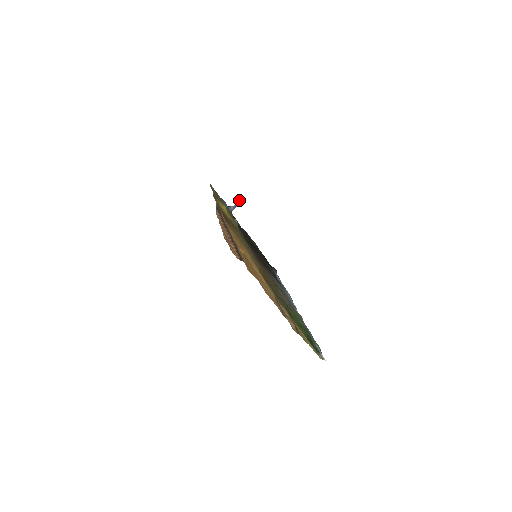
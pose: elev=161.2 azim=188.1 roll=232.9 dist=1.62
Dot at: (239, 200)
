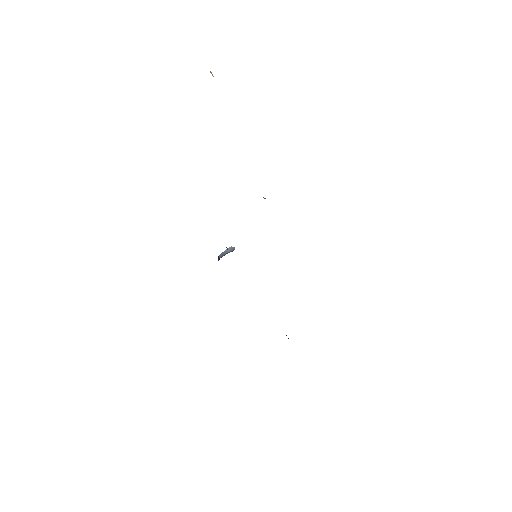
Dot at: occluded
